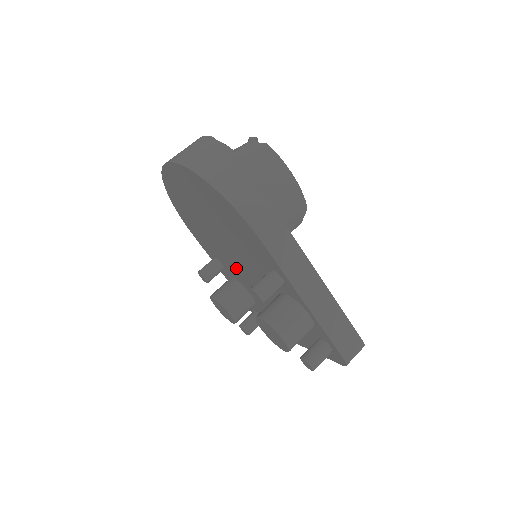
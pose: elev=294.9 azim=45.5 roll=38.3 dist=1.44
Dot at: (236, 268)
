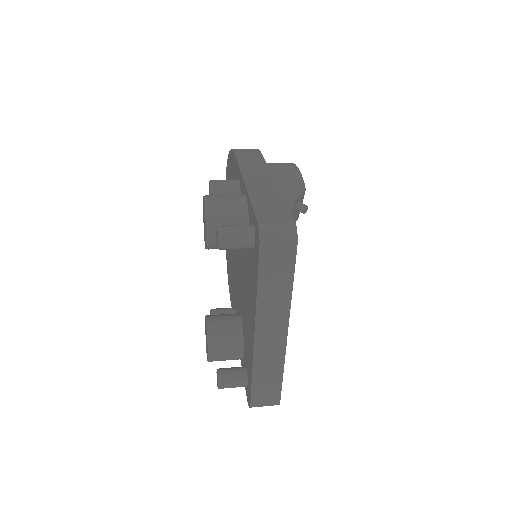
Dot at: (237, 278)
